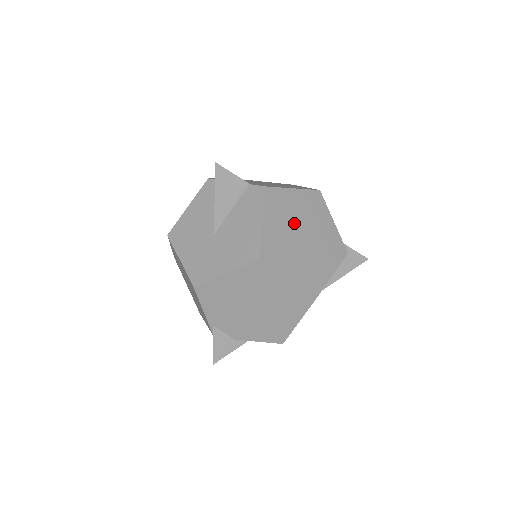
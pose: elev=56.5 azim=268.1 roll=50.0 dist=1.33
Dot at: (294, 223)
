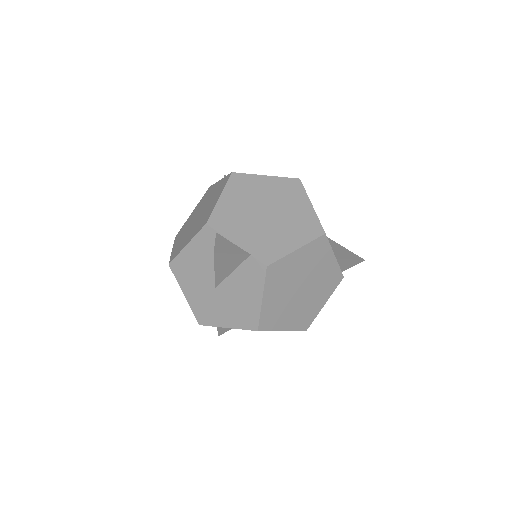
Dot at: (293, 283)
